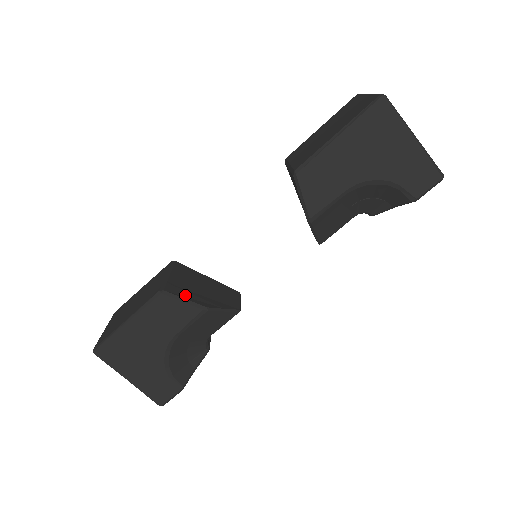
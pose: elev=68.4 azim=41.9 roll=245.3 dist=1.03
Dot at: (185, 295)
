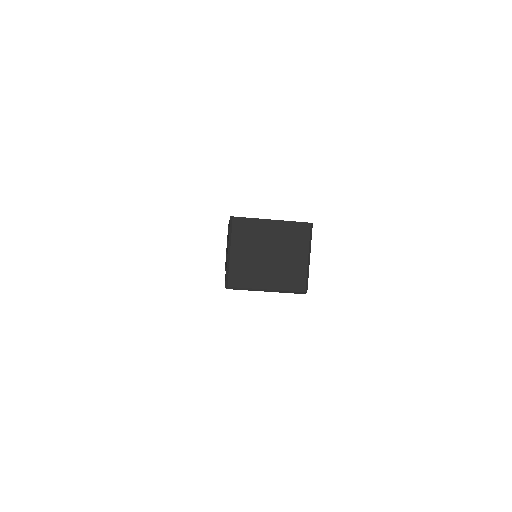
Dot at: occluded
